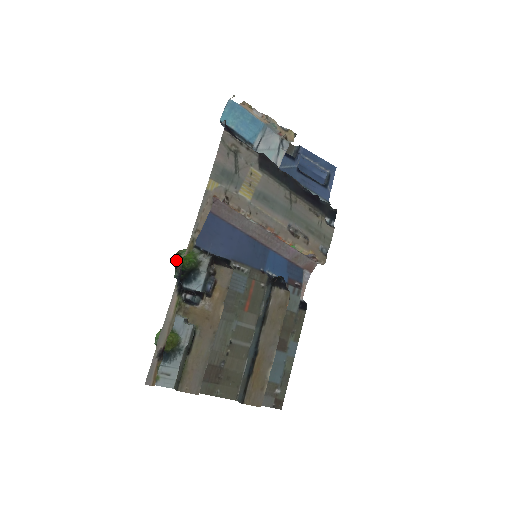
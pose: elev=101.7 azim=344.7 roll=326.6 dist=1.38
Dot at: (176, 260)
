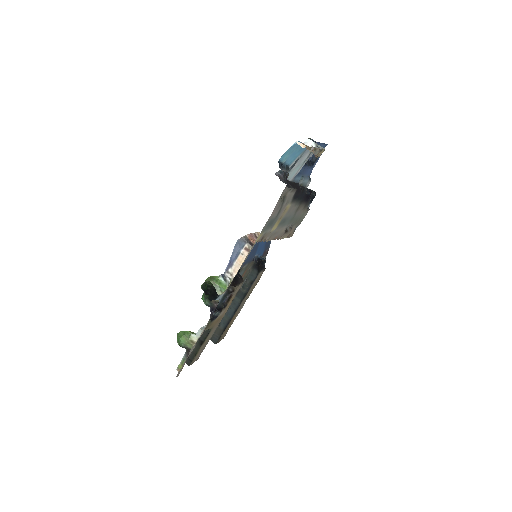
Dot at: (203, 283)
